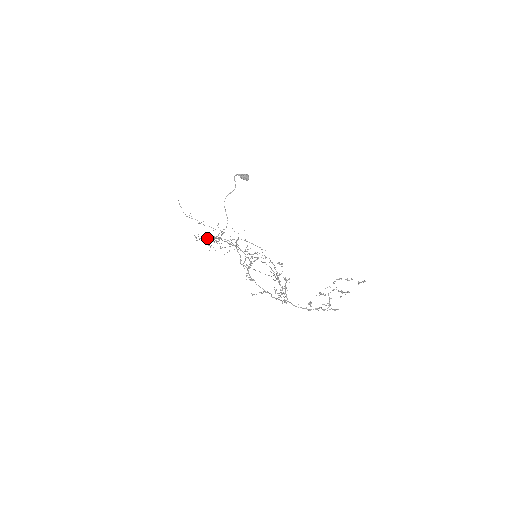
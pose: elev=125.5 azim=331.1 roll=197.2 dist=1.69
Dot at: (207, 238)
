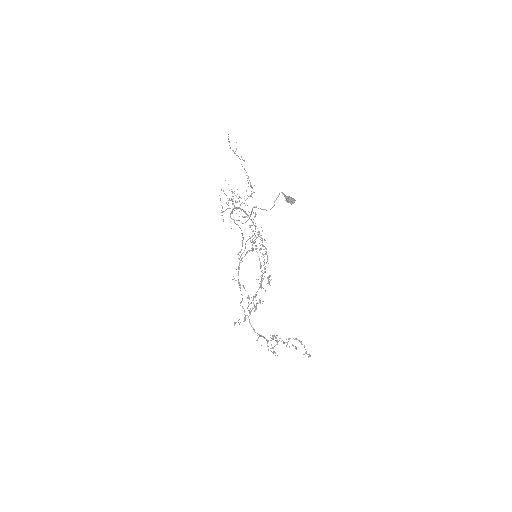
Dot at: (229, 200)
